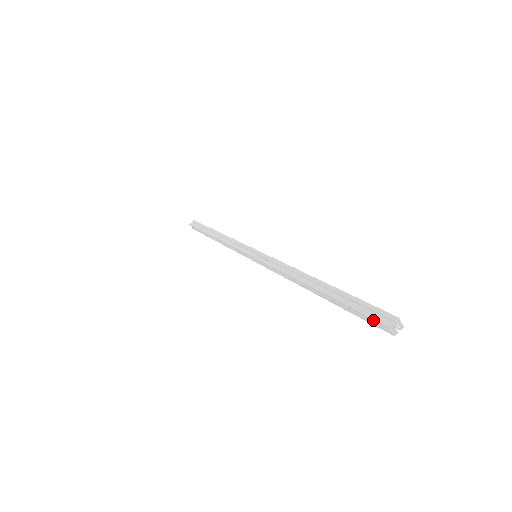
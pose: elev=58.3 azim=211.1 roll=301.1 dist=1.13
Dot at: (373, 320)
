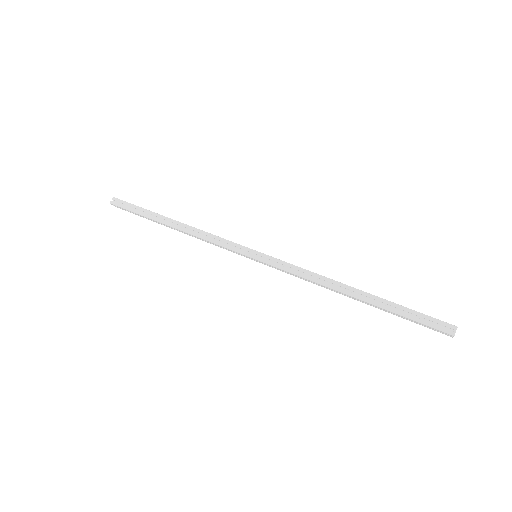
Dot at: (438, 321)
